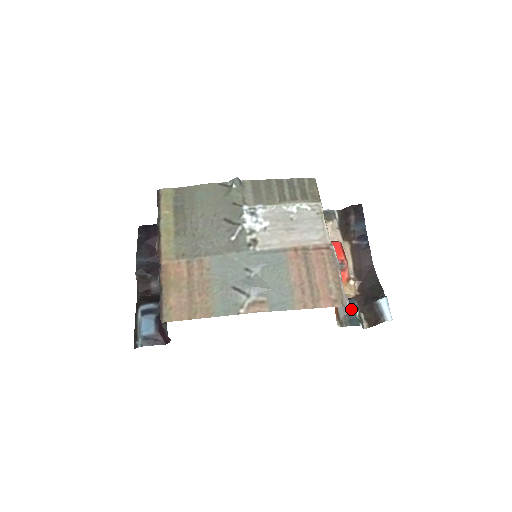
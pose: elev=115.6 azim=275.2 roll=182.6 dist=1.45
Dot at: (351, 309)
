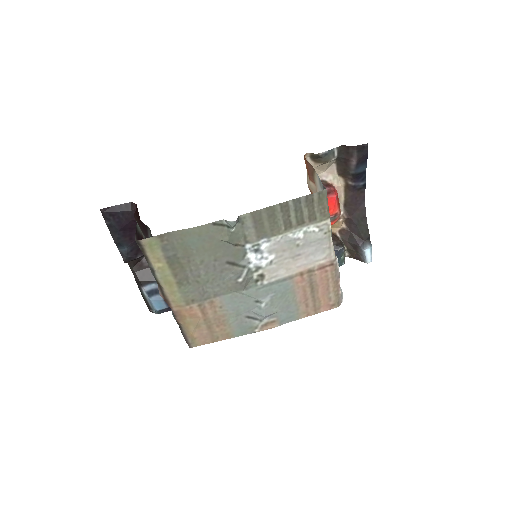
Dot at: (338, 256)
